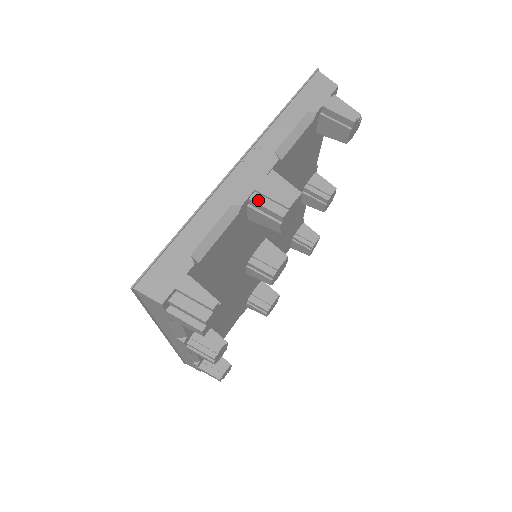
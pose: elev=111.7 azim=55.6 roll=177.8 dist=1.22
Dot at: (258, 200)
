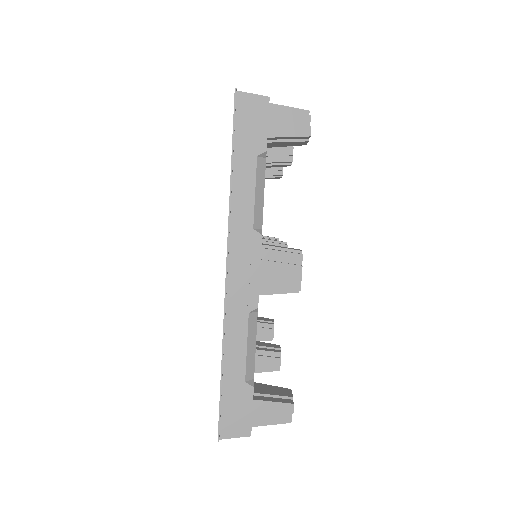
Dot at: (268, 290)
